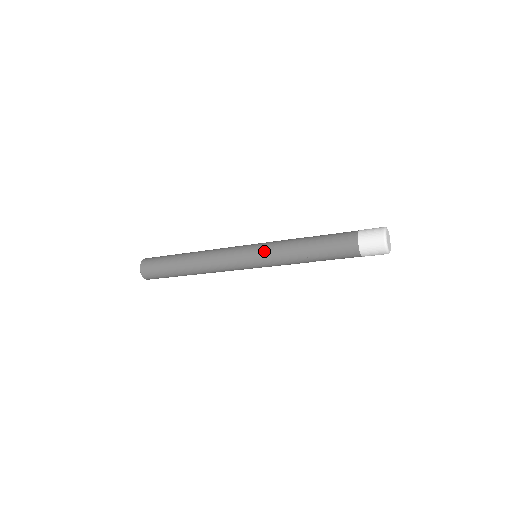
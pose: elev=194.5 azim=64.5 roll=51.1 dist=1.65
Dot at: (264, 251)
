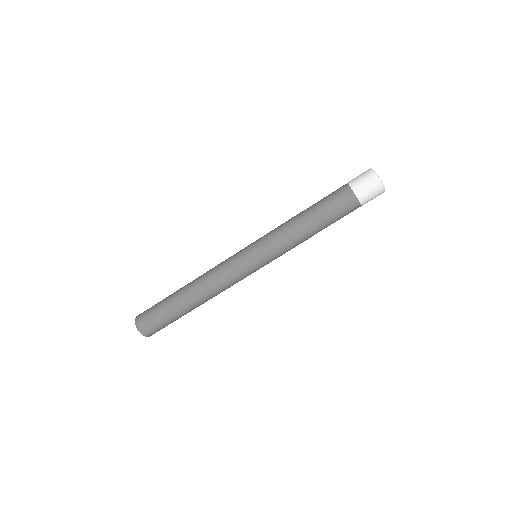
Dot at: (261, 237)
